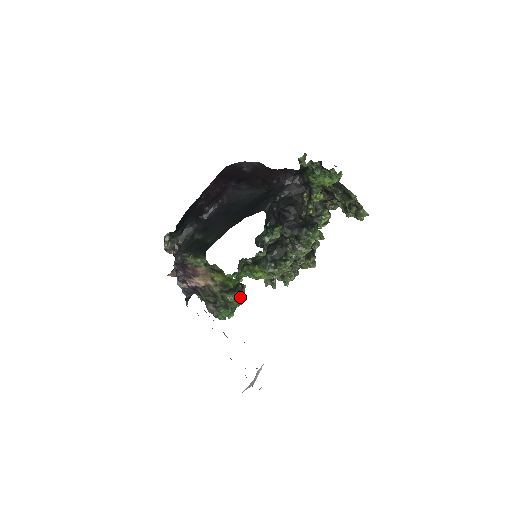
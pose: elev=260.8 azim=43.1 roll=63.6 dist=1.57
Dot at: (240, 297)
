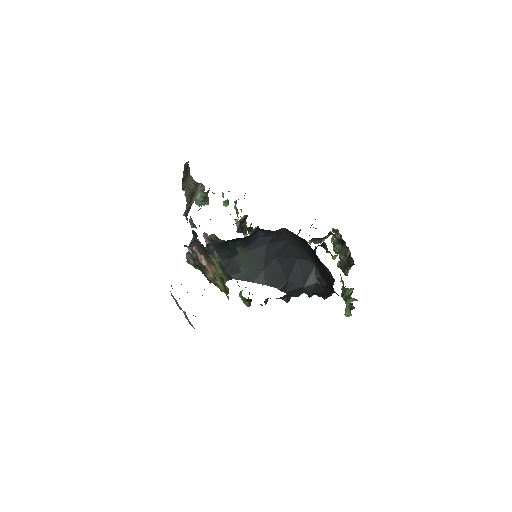
Dot at: occluded
